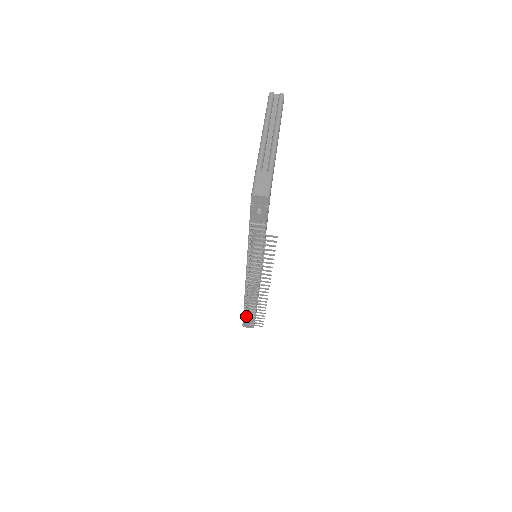
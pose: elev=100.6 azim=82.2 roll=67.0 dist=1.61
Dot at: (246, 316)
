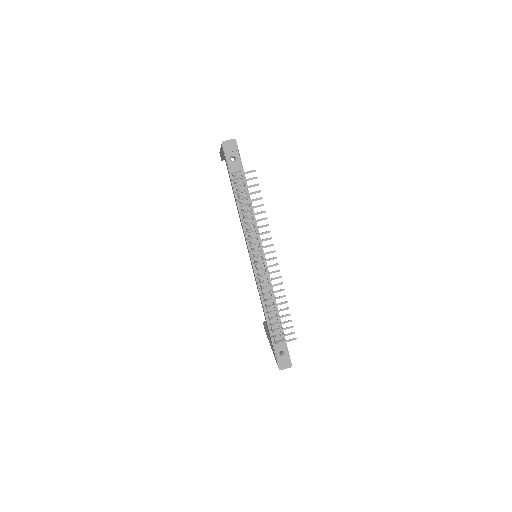
Dot at: occluded
